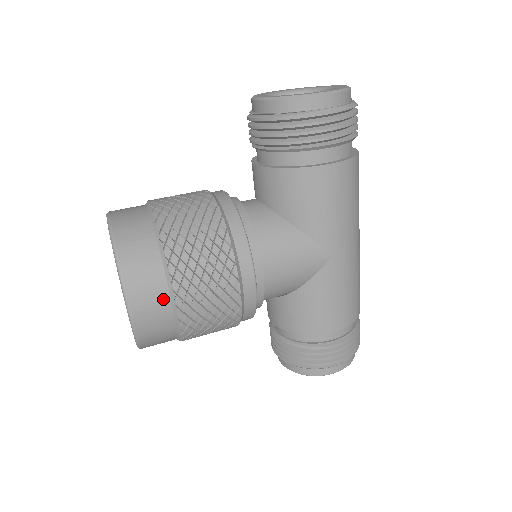
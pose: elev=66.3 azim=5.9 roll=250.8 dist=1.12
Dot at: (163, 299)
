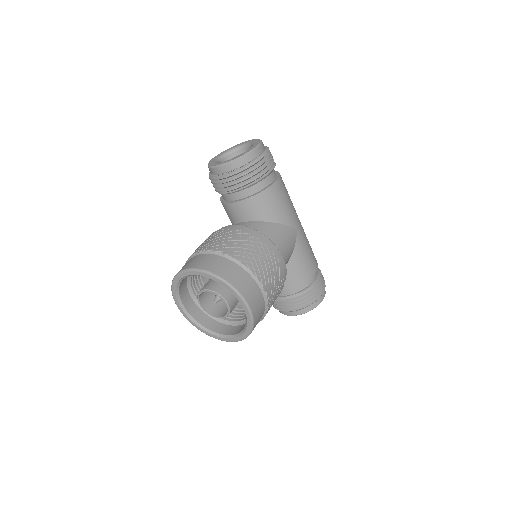
Dot at: (257, 290)
